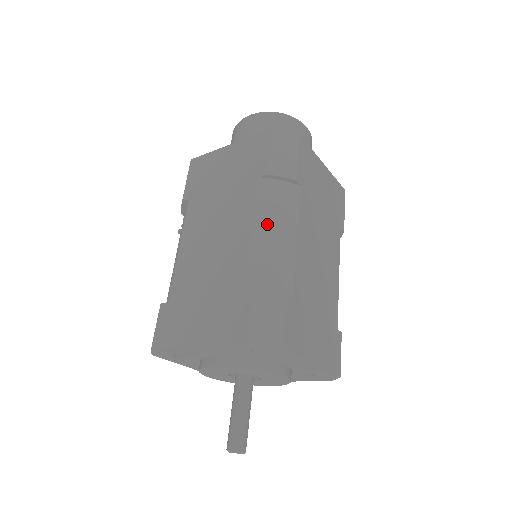
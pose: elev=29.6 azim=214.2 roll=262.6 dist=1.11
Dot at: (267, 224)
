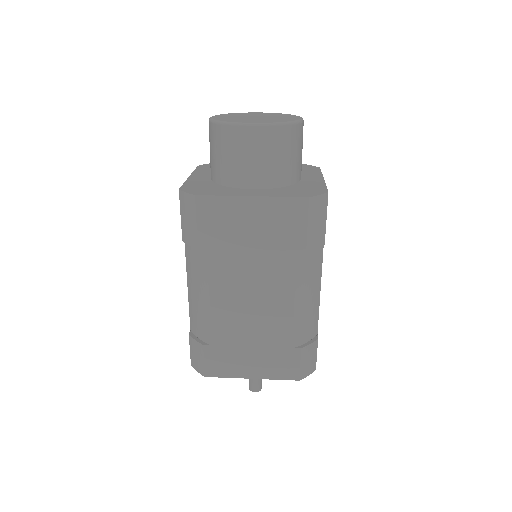
Dot at: (192, 284)
